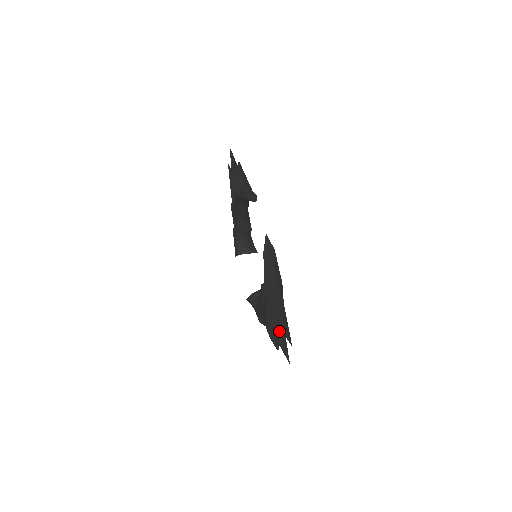
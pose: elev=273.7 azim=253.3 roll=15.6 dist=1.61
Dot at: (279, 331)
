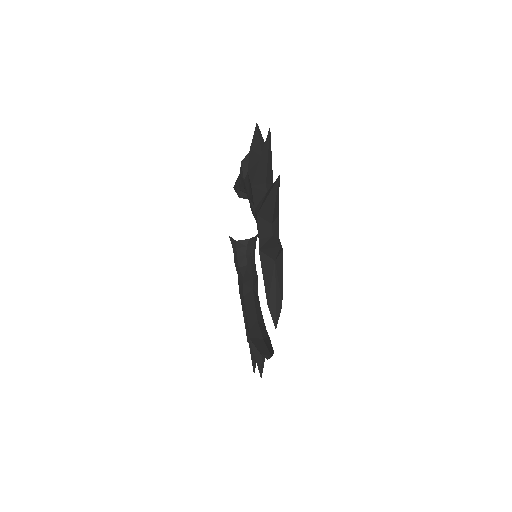
Dot at: occluded
